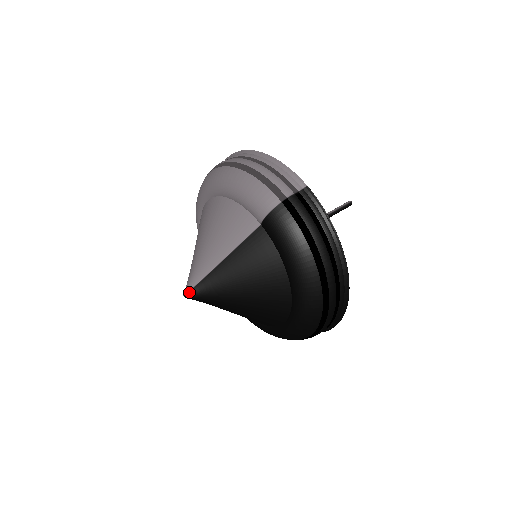
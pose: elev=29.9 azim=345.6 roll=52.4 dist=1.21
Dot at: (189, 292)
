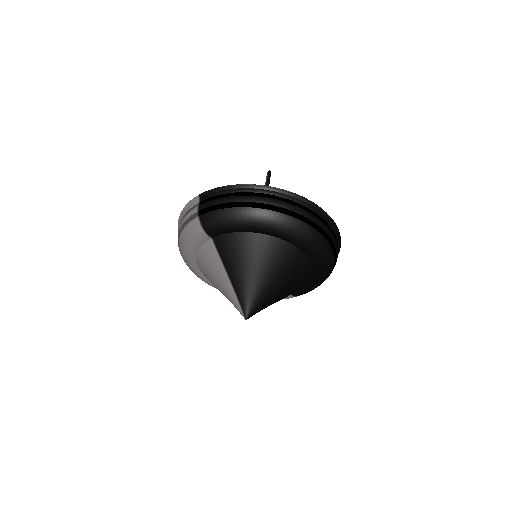
Dot at: (244, 314)
